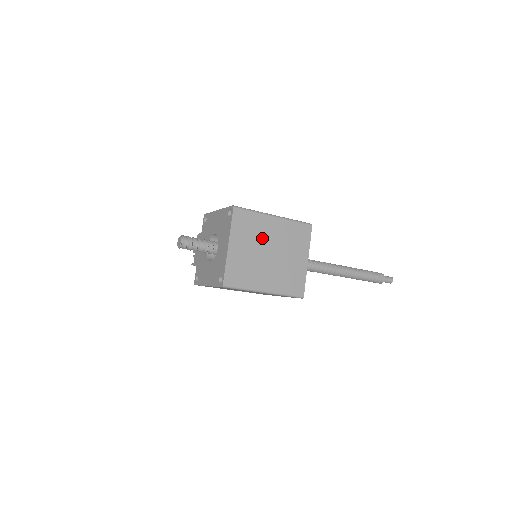
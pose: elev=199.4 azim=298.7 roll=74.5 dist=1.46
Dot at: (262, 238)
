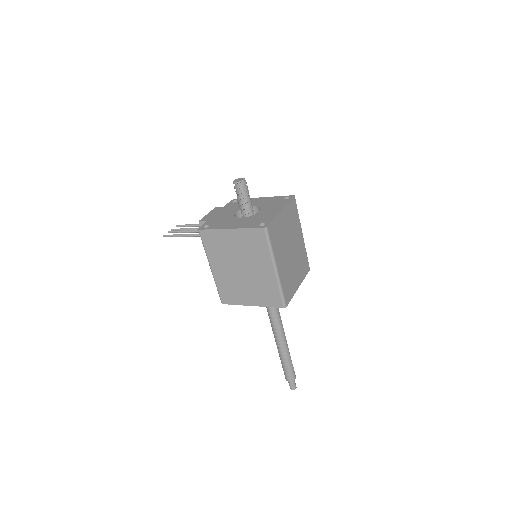
Dot at: (293, 235)
